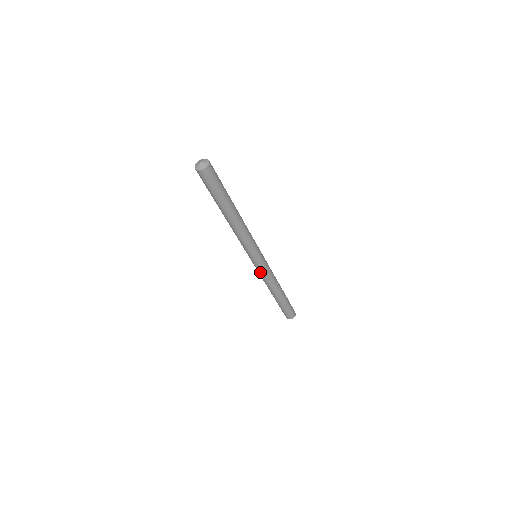
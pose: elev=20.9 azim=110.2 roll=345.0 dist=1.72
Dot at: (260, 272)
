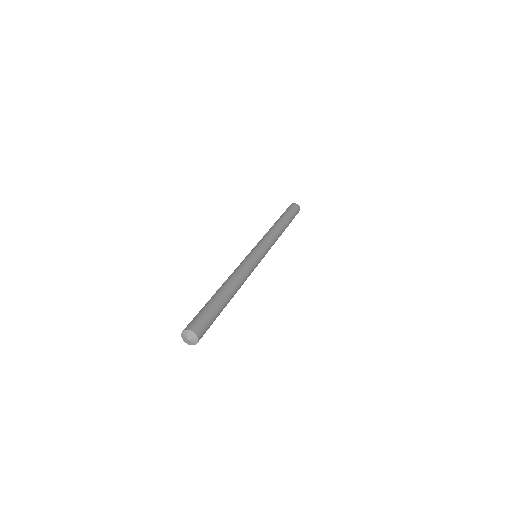
Dot at: occluded
